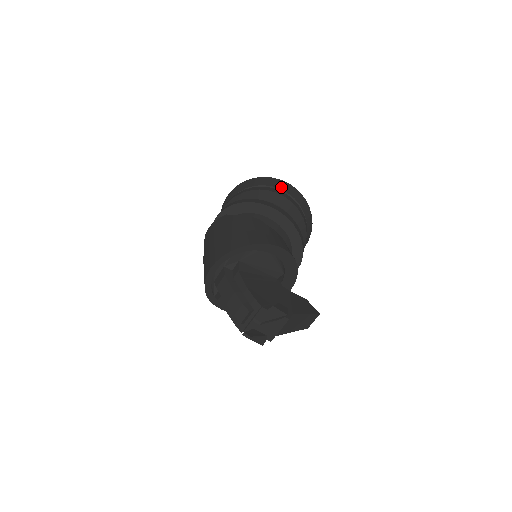
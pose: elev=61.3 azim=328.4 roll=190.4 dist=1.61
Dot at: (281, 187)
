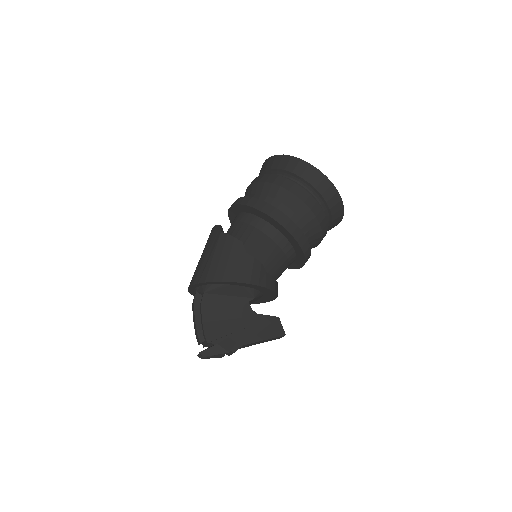
Dot at: (303, 174)
